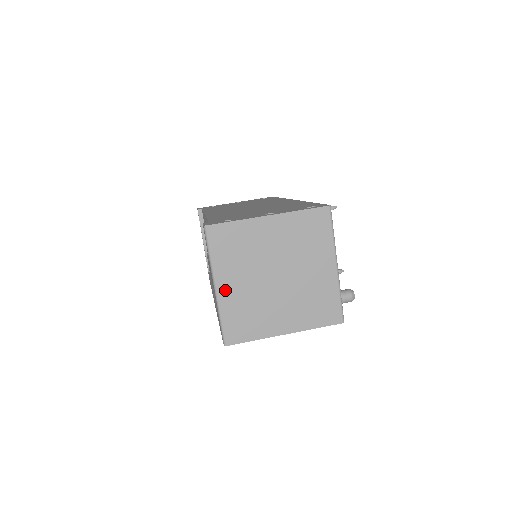
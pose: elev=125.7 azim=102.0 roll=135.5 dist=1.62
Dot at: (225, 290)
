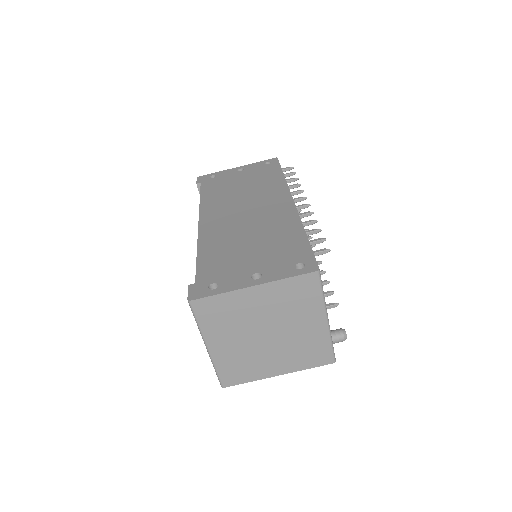
Dot at: (216, 349)
